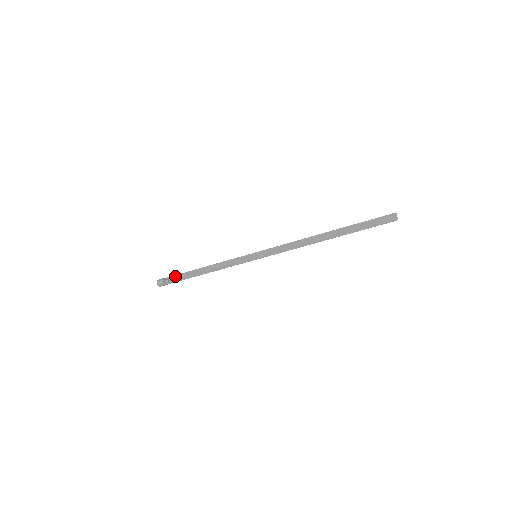
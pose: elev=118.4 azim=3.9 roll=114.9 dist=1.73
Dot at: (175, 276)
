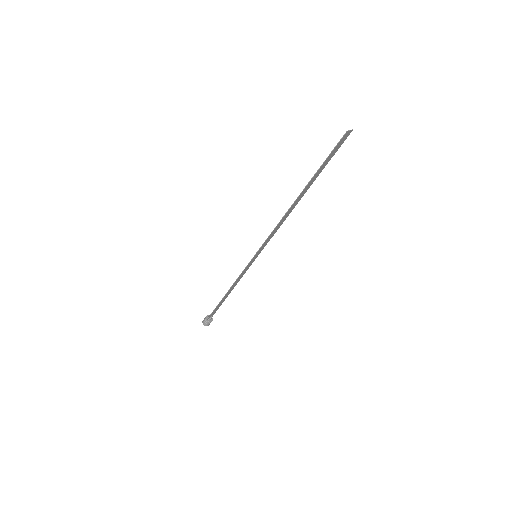
Dot at: (215, 311)
